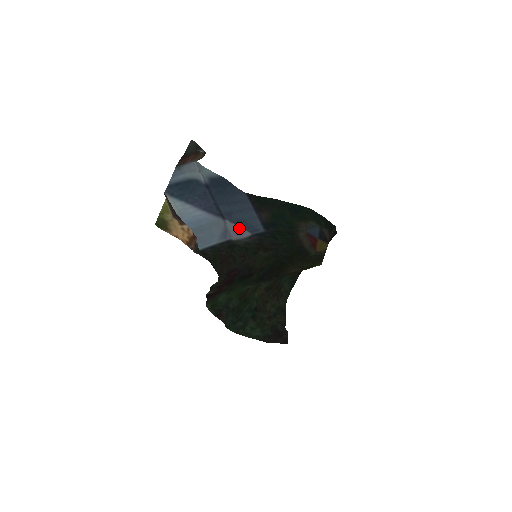
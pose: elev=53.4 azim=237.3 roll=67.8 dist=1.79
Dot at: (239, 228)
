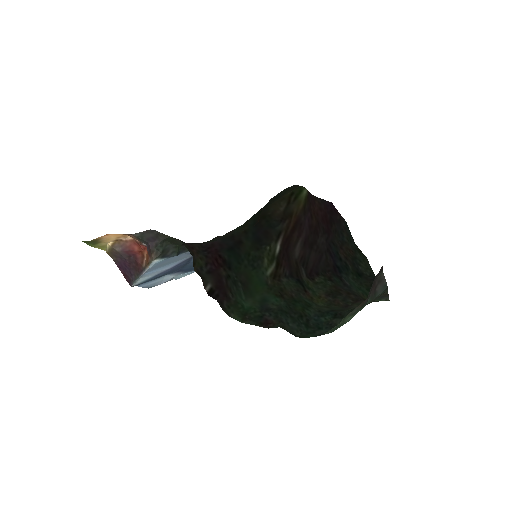
Dot at: occluded
